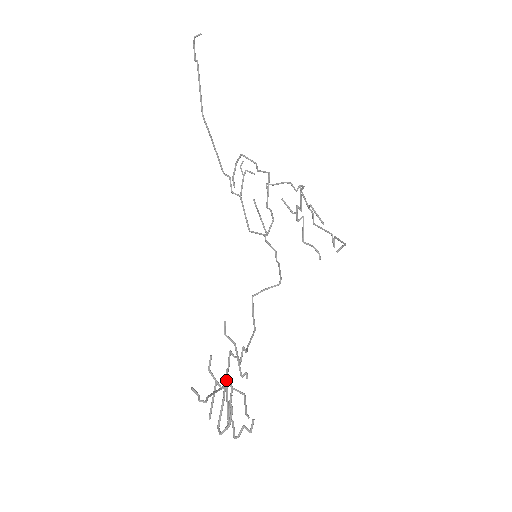
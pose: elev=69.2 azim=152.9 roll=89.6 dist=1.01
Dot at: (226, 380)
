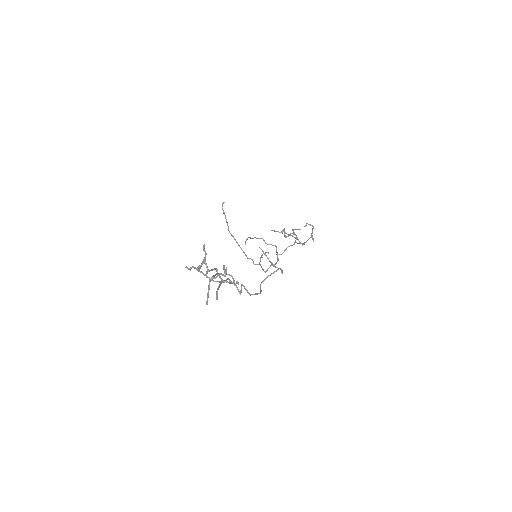
Dot at: (214, 269)
